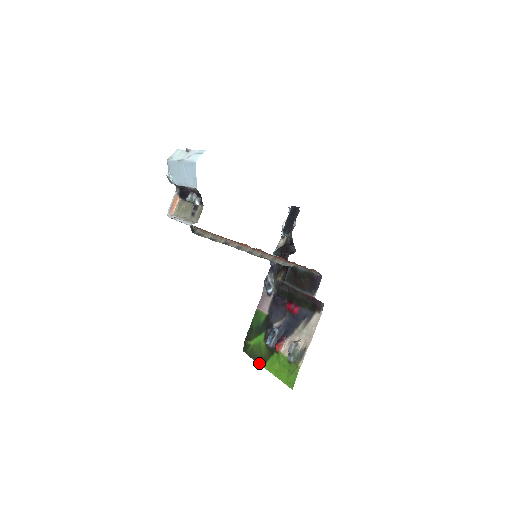
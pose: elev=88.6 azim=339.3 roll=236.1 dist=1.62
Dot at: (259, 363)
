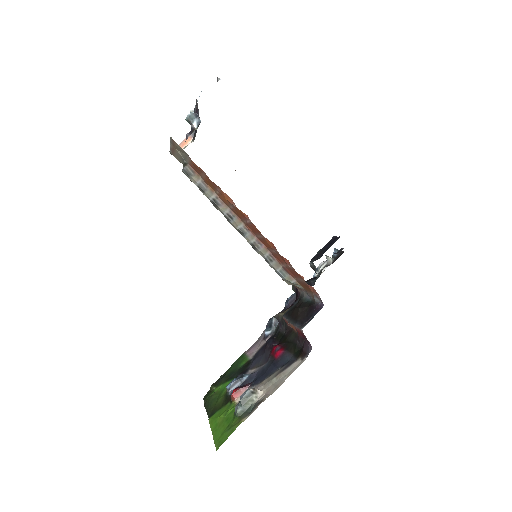
Dot at: (207, 413)
